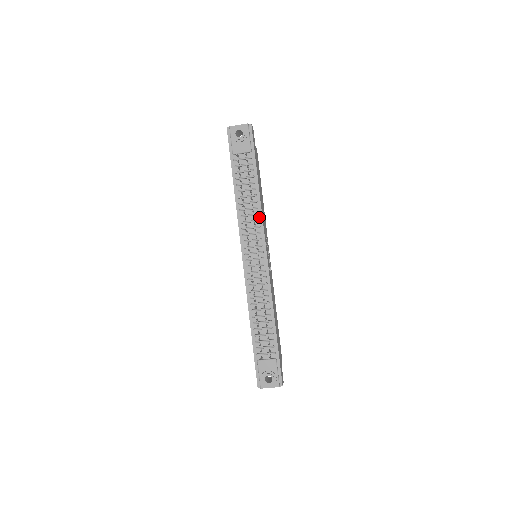
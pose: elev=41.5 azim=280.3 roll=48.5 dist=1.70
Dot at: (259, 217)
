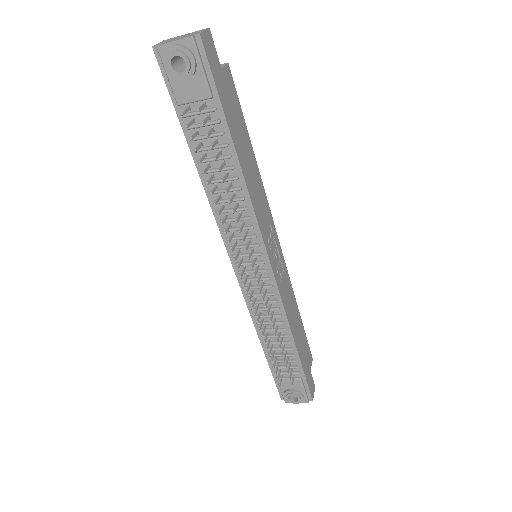
Dot at: (249, 212)
